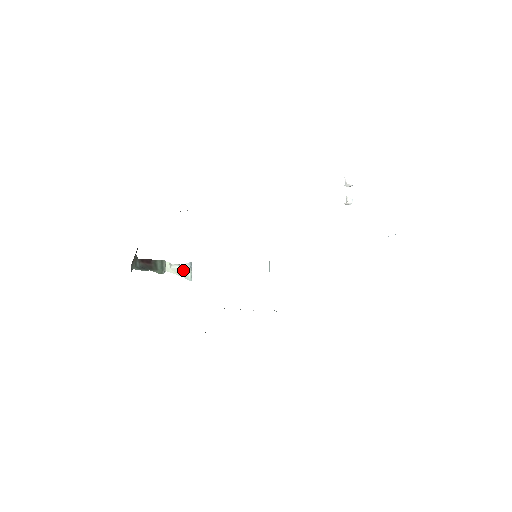
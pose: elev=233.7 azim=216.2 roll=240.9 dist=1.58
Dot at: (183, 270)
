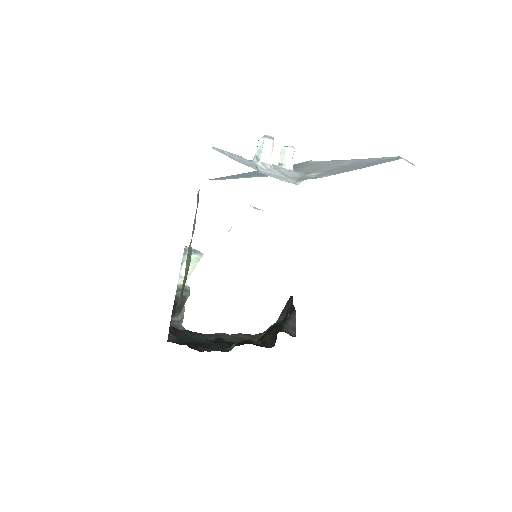
Dot at: occluded
